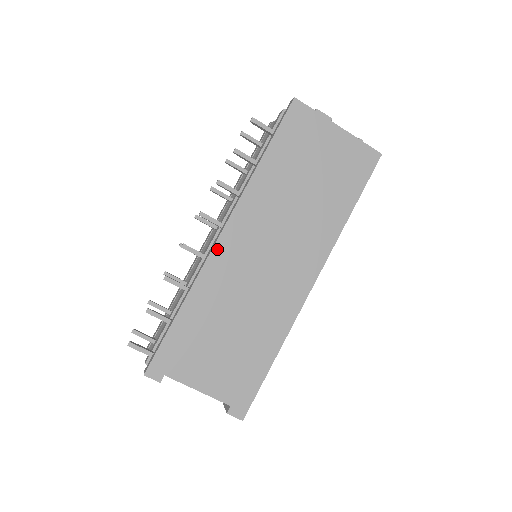
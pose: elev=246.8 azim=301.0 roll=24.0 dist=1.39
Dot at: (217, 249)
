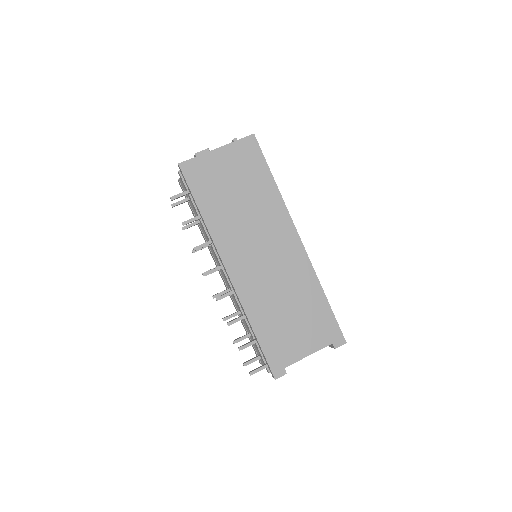
Dot at: (235, 282)
